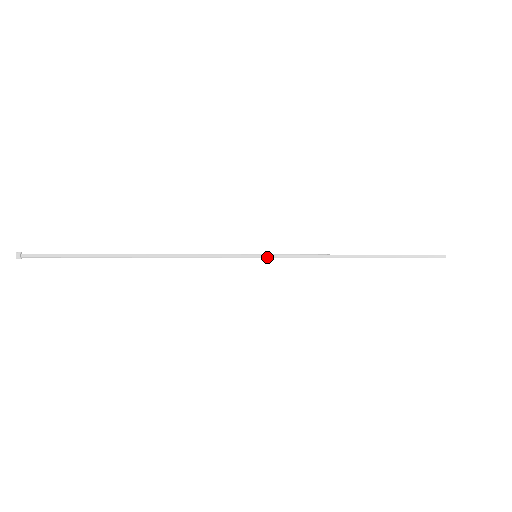
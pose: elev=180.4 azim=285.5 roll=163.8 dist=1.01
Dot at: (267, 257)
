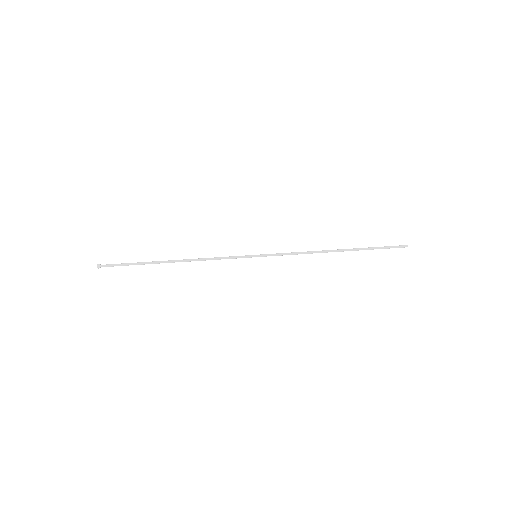
Dot at: (264, 256)
